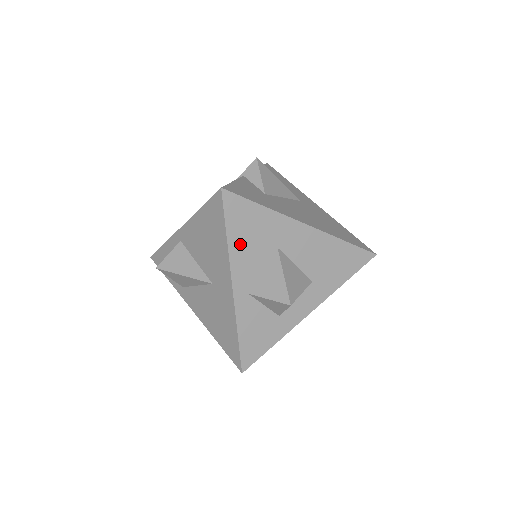
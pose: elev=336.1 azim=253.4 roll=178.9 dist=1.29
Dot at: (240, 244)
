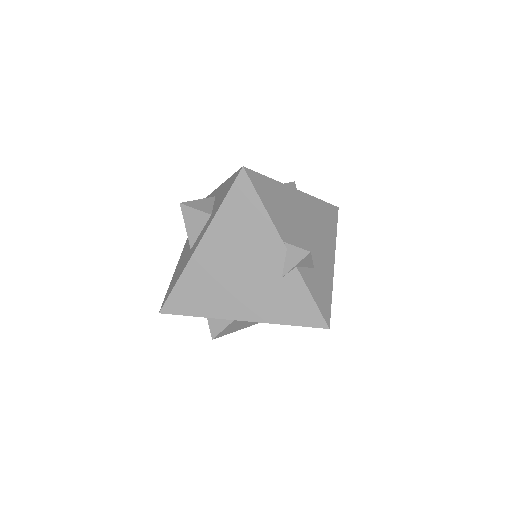
Dot at: occluded
